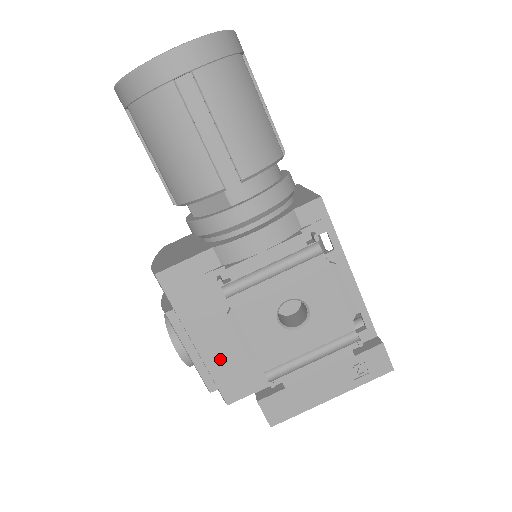
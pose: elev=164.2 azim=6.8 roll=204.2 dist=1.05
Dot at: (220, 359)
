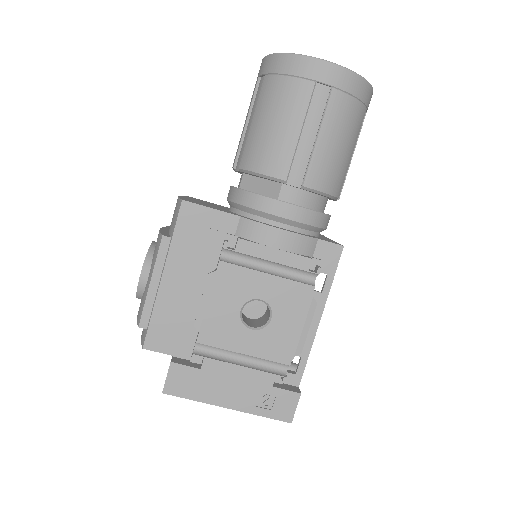
Dot at: (170, 306)
